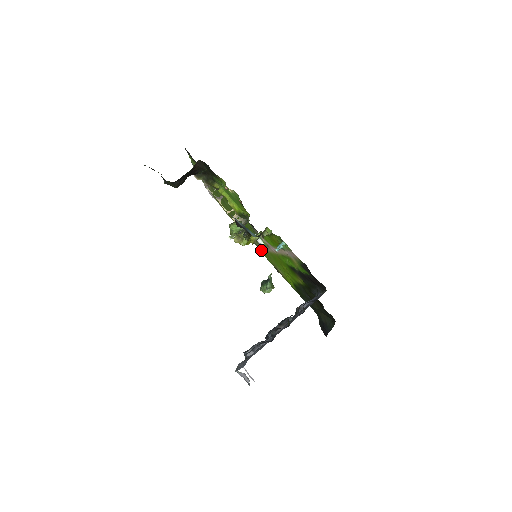
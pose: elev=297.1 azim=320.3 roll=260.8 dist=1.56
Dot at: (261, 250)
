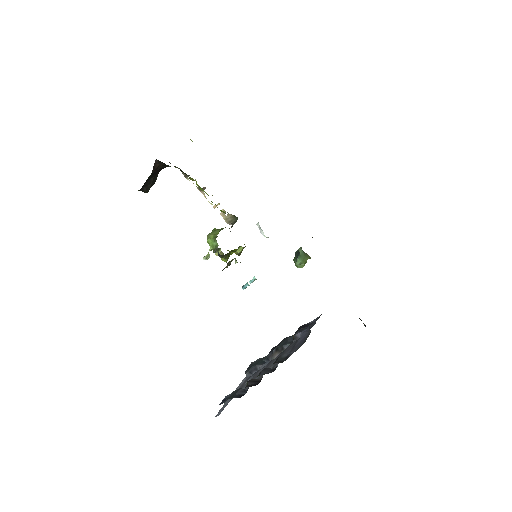
Dot at: occluded
